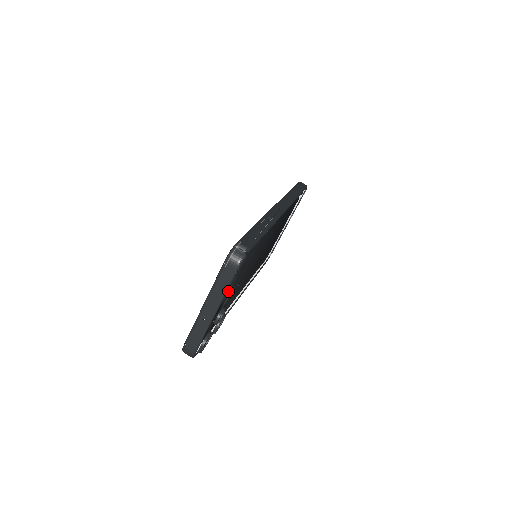
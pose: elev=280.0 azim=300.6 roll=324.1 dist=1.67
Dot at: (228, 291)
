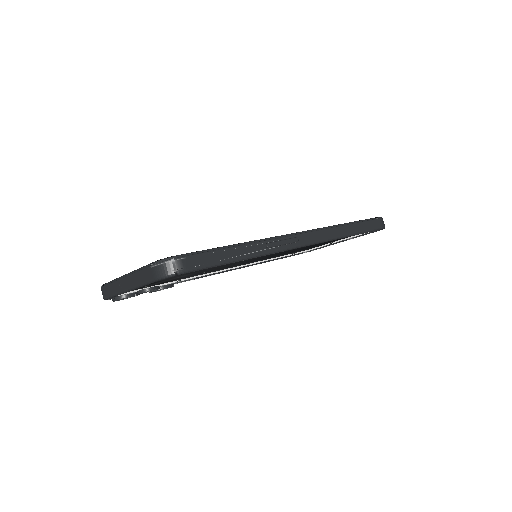
Dot at: (150, 285)
